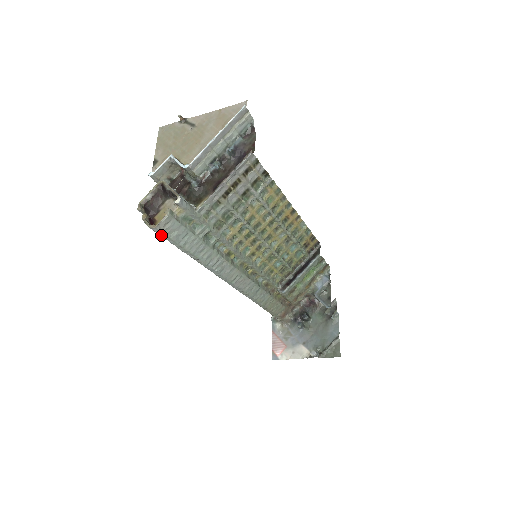
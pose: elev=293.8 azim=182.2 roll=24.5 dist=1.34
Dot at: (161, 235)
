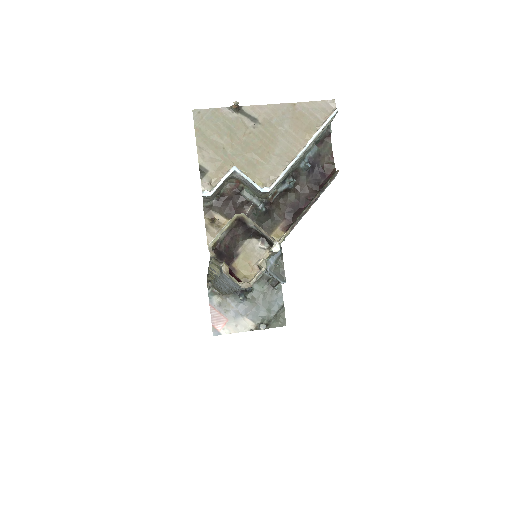
Dot at: occluded
